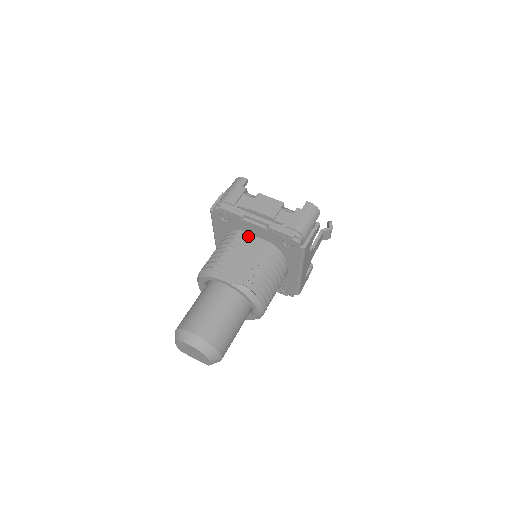
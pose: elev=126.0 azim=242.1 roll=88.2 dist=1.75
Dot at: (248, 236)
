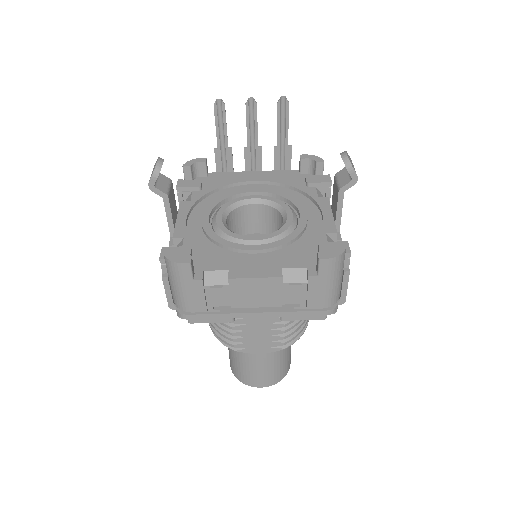
Dot at: occluded
